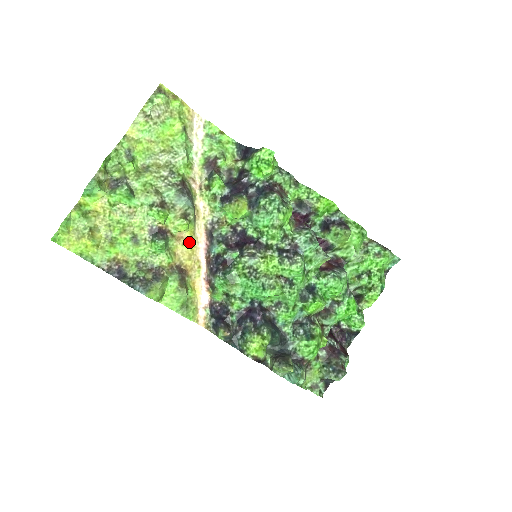
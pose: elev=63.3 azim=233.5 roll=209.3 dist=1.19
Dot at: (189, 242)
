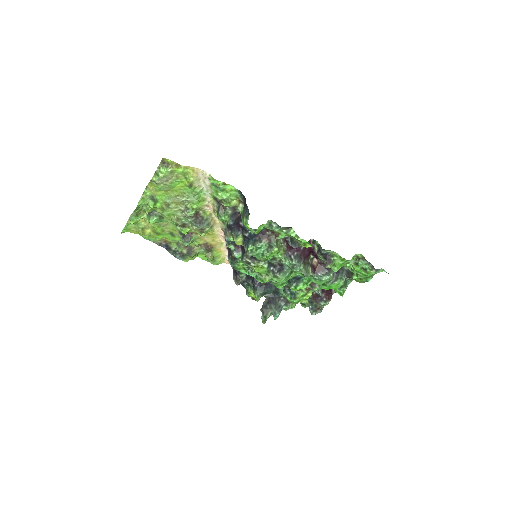
Dot at: (211, 235)
